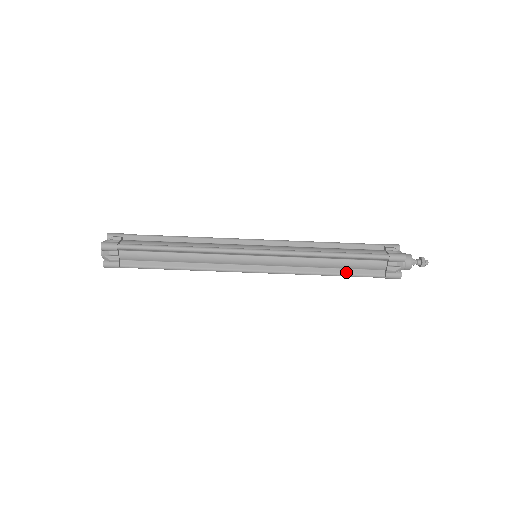
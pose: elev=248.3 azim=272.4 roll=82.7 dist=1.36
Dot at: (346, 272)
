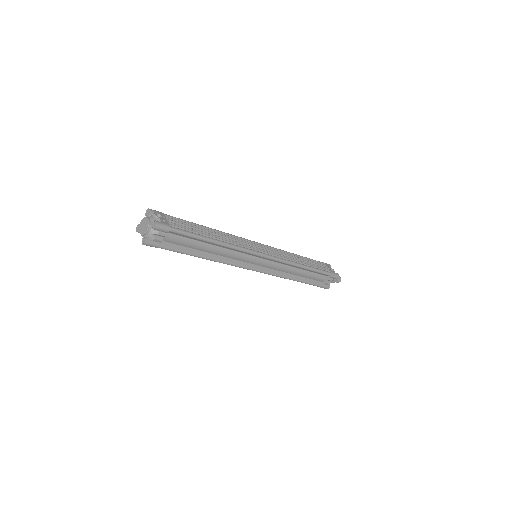
Dot at: occluded
